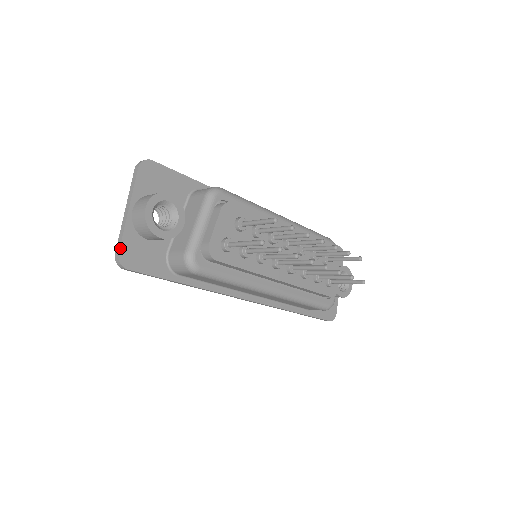
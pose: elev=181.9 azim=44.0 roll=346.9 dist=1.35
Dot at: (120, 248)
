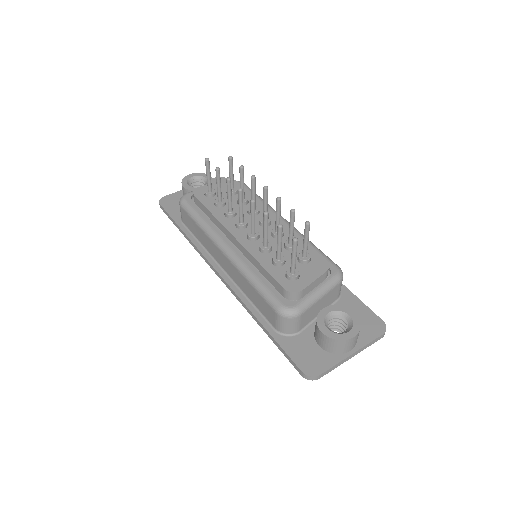
Dot at: (167, 196)
